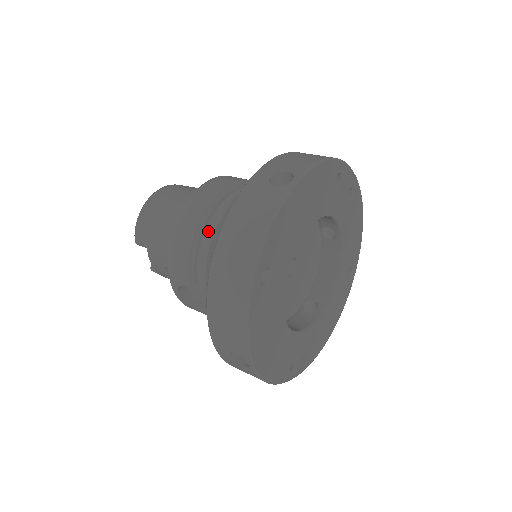
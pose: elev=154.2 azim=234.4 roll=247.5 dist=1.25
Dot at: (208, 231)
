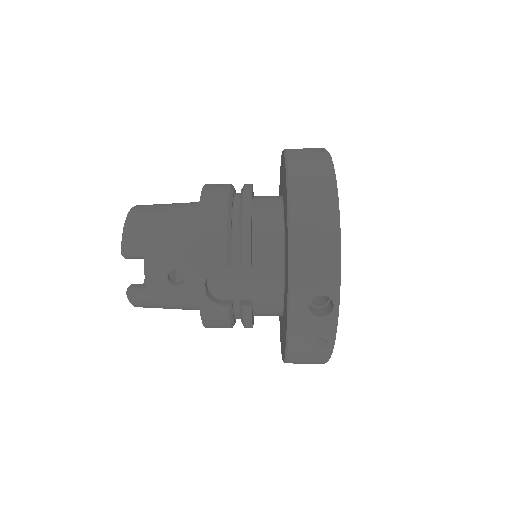
Dot at: (244, 206)
